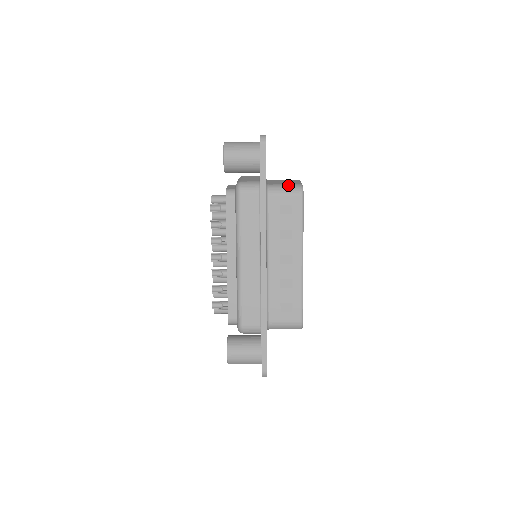
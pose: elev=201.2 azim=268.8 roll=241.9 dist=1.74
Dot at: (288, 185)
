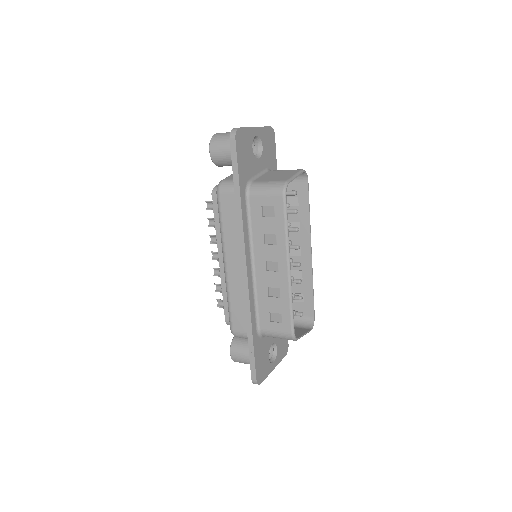
Dot at: (271, 183)
